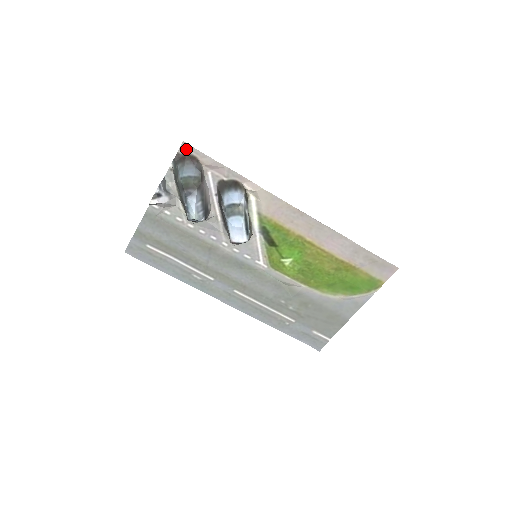
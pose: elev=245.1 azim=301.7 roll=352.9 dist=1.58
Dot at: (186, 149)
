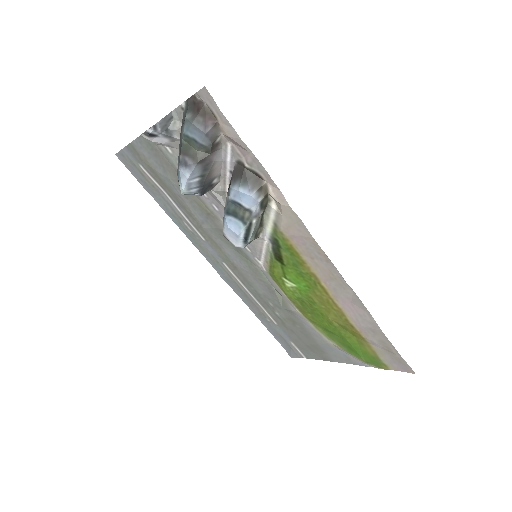
Dot at: (206, 98)
